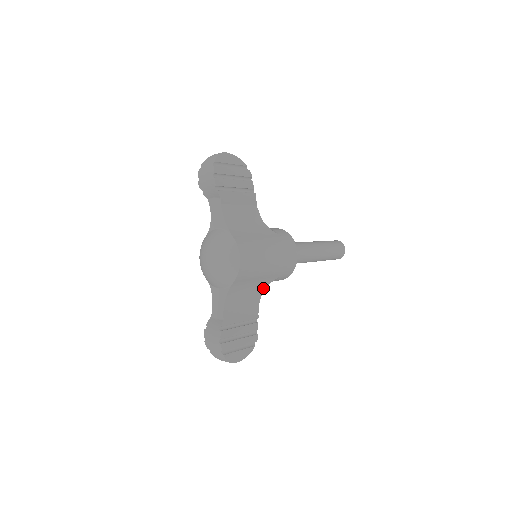
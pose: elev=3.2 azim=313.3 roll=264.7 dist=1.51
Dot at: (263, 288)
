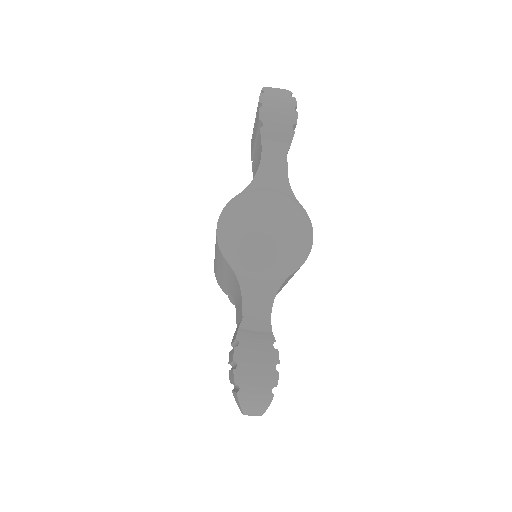
Dot at: occluded
